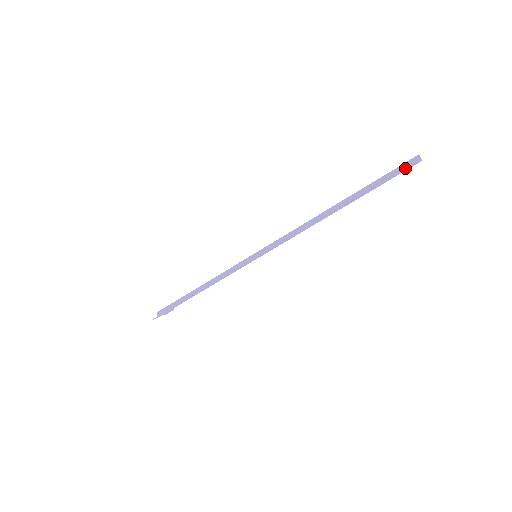
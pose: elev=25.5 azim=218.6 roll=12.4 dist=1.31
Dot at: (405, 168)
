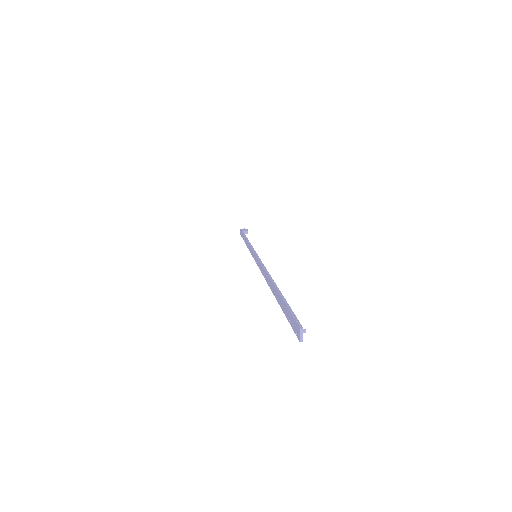
Dot at: (292, 328)
